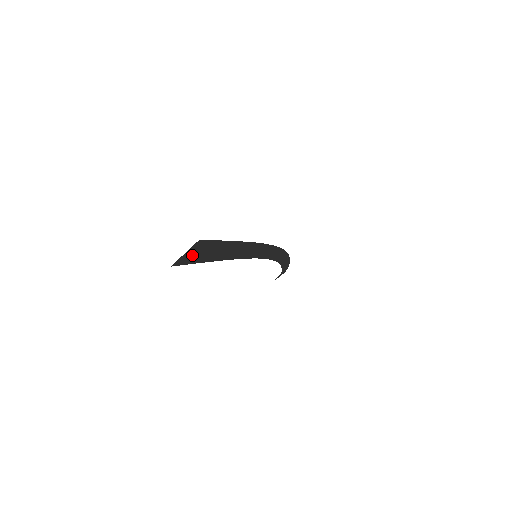
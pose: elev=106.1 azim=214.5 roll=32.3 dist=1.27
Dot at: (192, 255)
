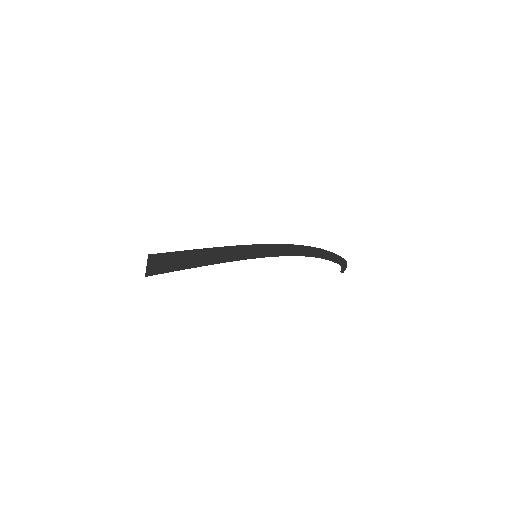
Dot at: (159, 266)
